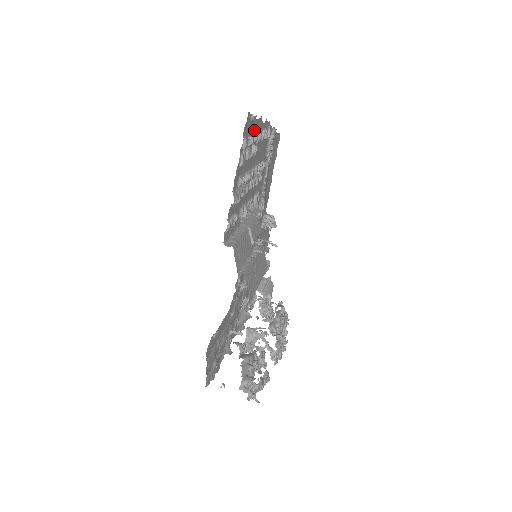
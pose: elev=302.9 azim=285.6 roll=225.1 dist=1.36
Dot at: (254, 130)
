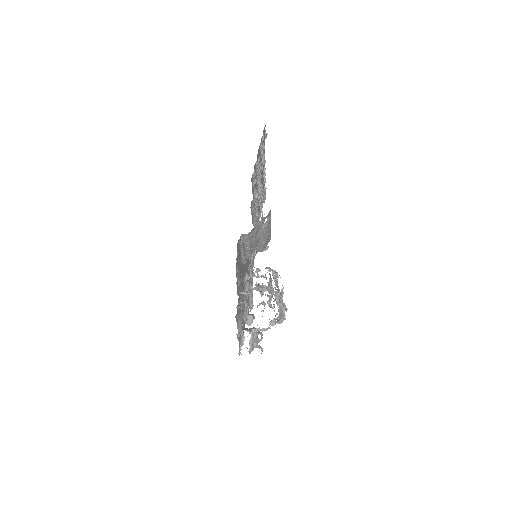
Dot at: (264, 150)
